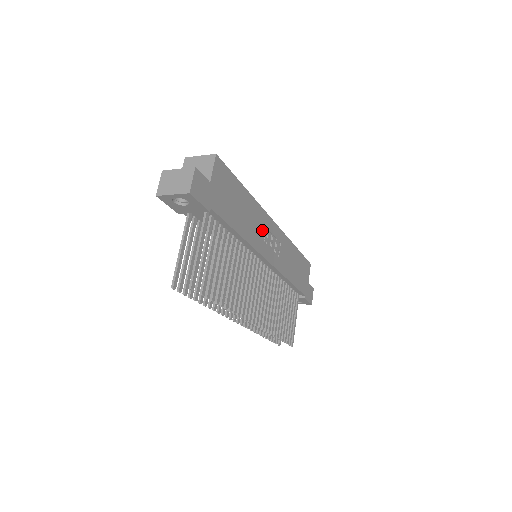
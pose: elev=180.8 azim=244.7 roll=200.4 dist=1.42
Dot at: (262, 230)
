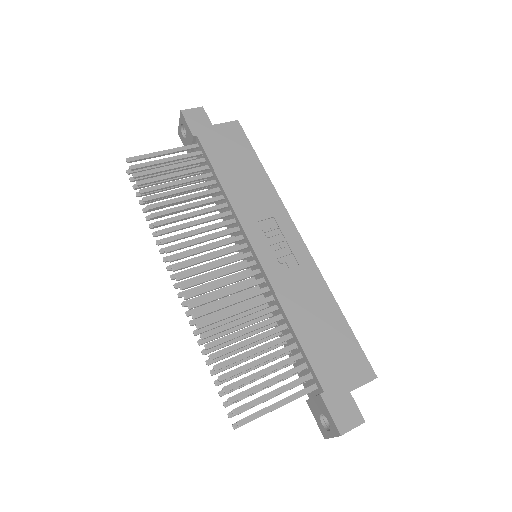
Dot at: (266, 217)
